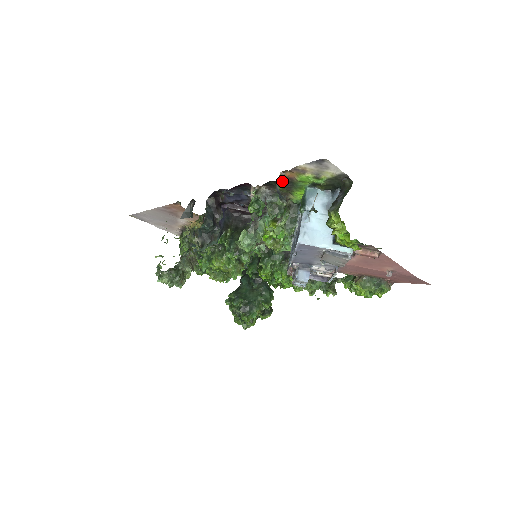
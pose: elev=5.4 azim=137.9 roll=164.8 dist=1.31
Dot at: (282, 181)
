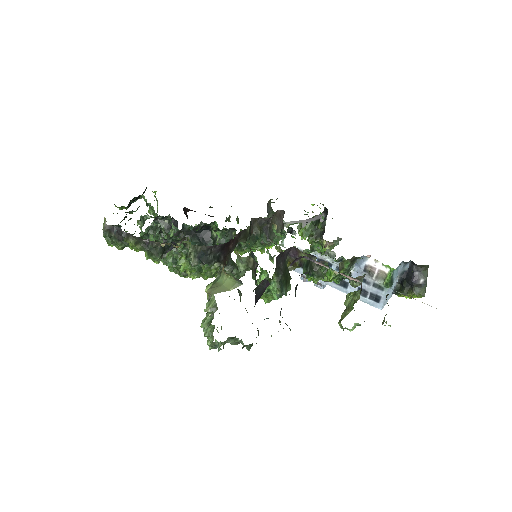
Dot at: occluded
